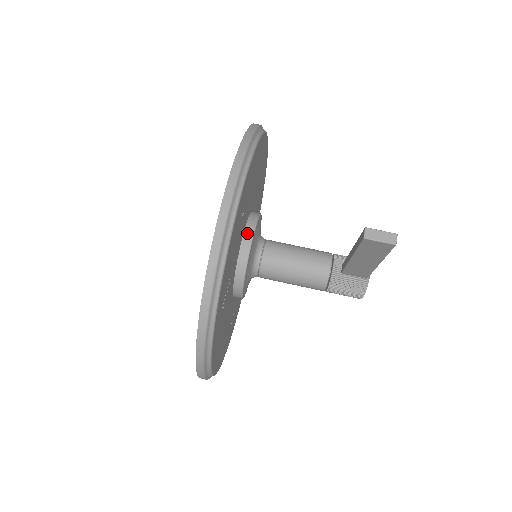
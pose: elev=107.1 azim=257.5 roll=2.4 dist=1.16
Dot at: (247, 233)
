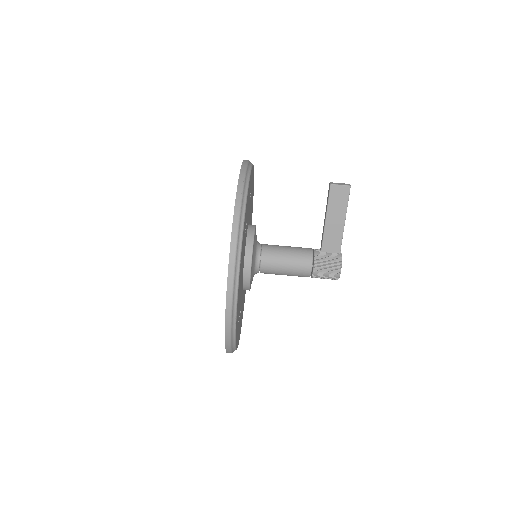
Dot at: (251, 225)
